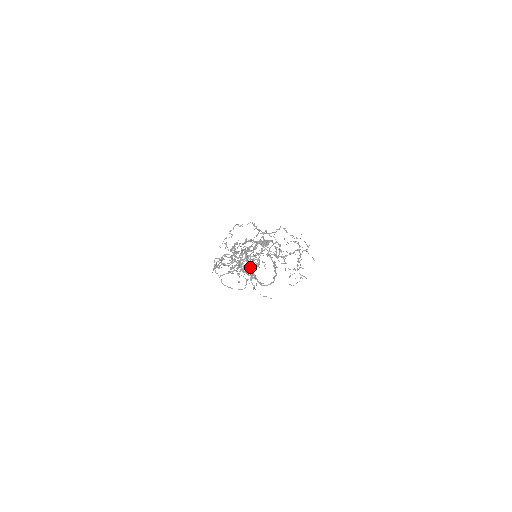
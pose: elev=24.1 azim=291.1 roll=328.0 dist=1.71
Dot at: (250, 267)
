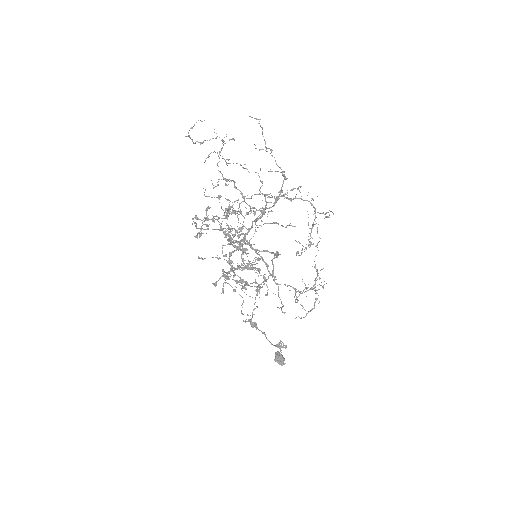
Dot at: (241, 202)
